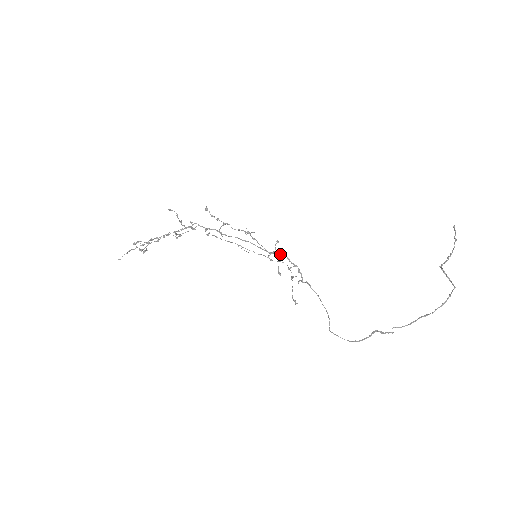
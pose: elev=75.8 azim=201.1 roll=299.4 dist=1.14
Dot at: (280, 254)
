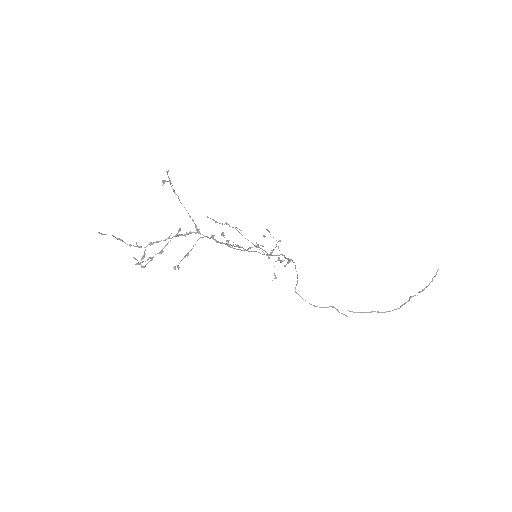
Dot at: (279, 255)
